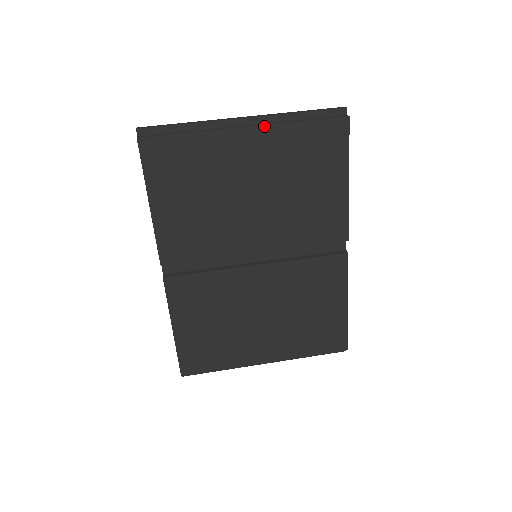
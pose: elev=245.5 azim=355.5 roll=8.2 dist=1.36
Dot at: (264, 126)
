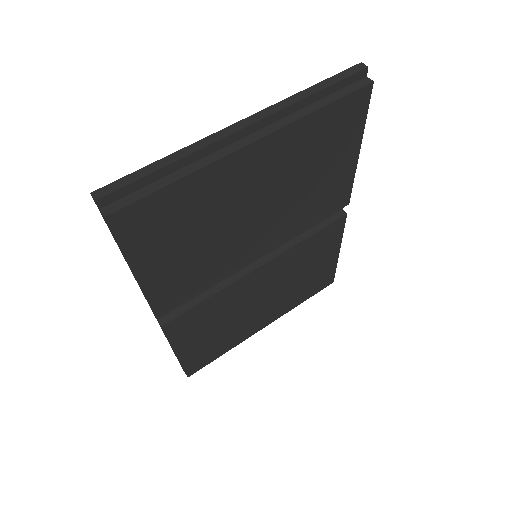
Dot at: (276, 132)
